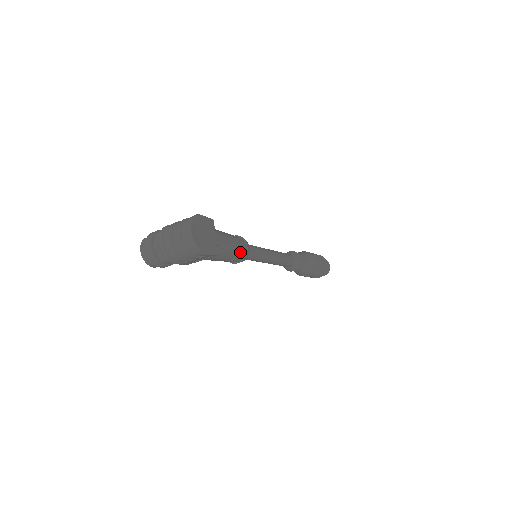
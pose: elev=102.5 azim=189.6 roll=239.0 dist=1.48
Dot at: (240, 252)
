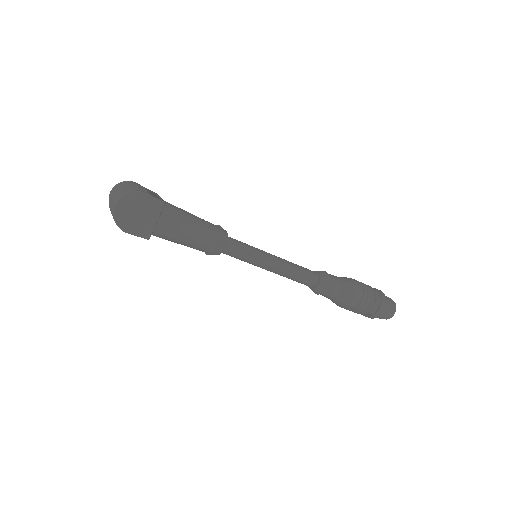
Dot at: (203, 246)
